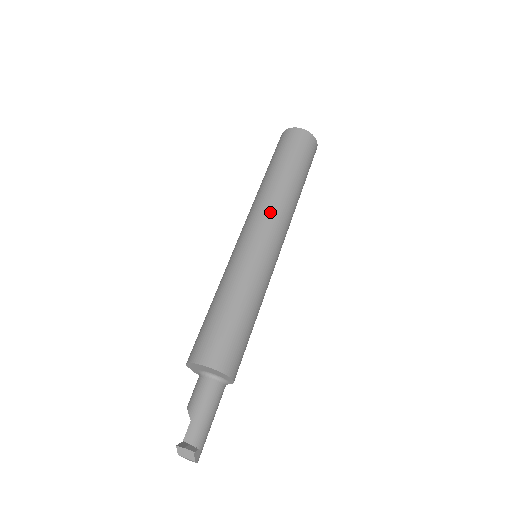
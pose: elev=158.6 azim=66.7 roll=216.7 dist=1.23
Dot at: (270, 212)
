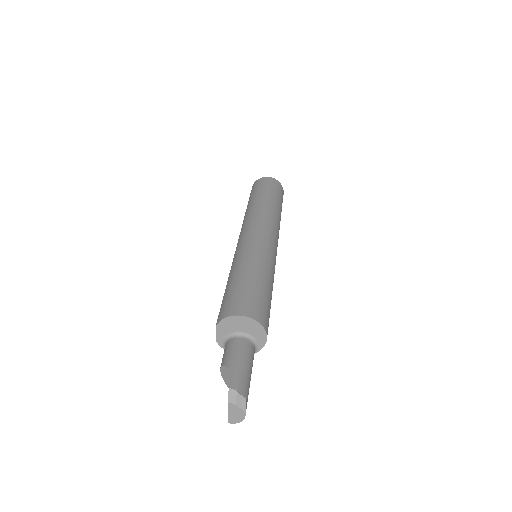
Dot at: (266, 220)
